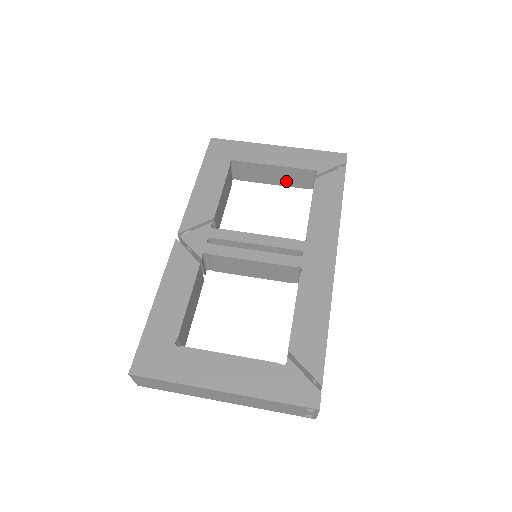
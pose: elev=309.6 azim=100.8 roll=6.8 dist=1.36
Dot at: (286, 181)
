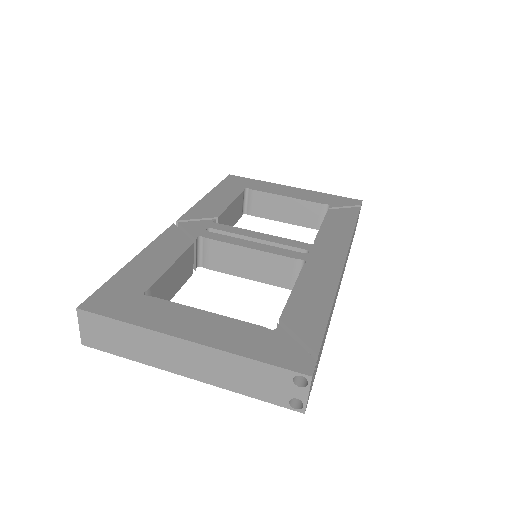
Dot at: (297, 218)
